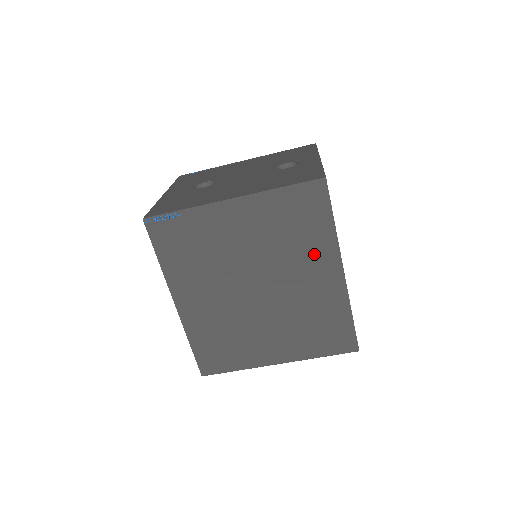
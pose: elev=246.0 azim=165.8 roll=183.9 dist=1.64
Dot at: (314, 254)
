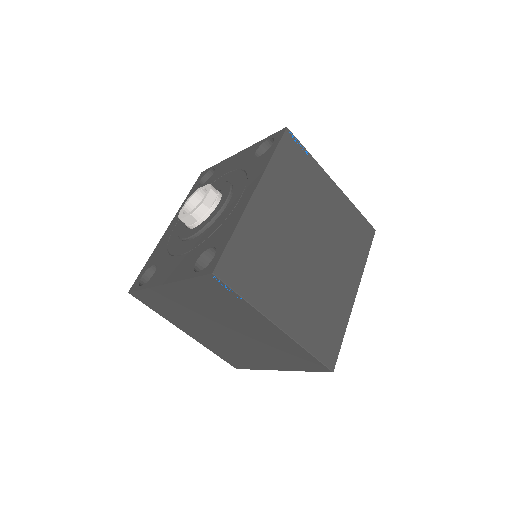
Dot at: (350, 264)
